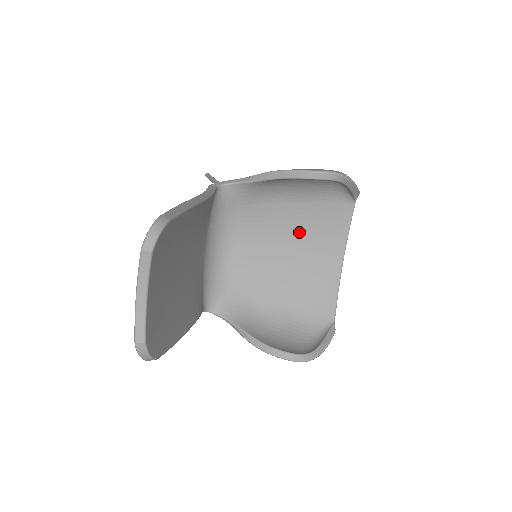
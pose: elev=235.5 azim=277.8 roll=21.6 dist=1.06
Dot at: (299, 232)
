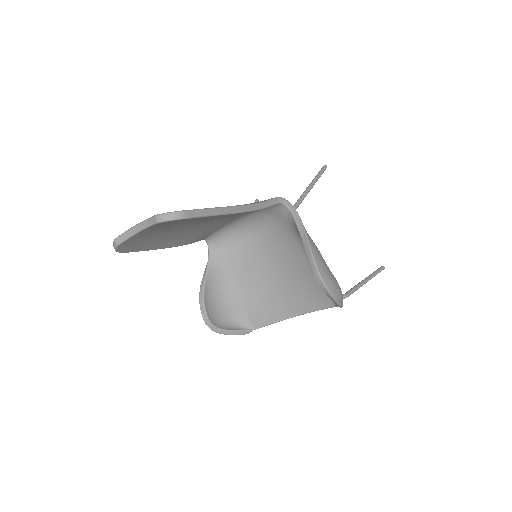
Dot at: (295, 275)
